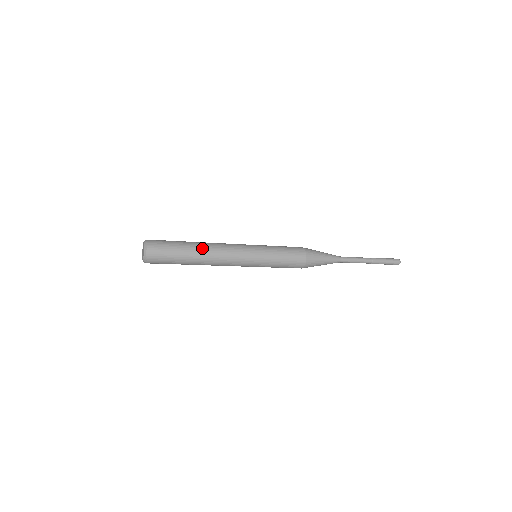
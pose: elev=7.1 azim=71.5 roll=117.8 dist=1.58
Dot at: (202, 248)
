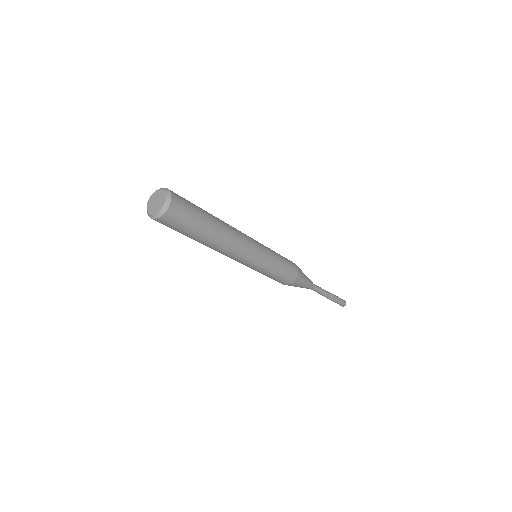
Dot at: (220, 236)
